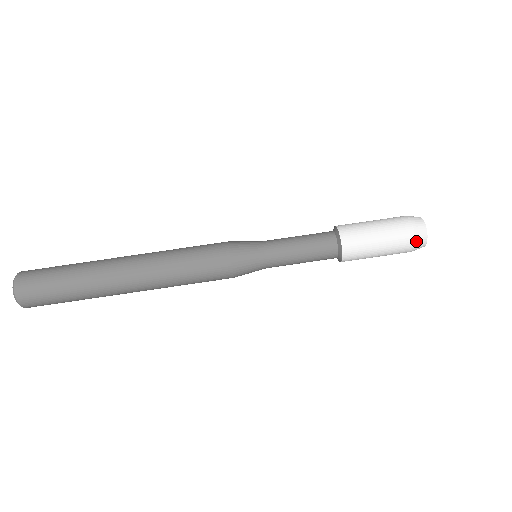
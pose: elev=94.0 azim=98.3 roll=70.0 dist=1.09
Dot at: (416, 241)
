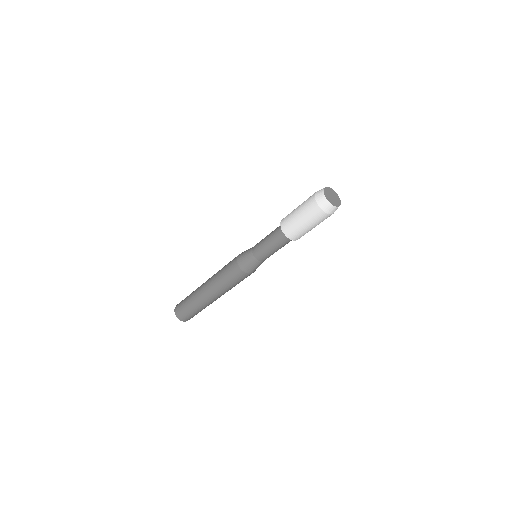
Dot at: occluded
